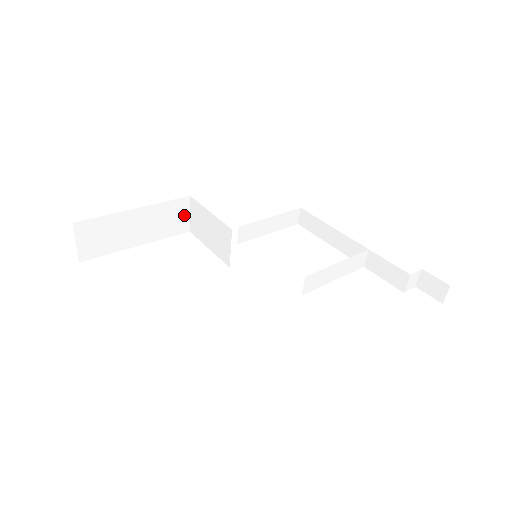
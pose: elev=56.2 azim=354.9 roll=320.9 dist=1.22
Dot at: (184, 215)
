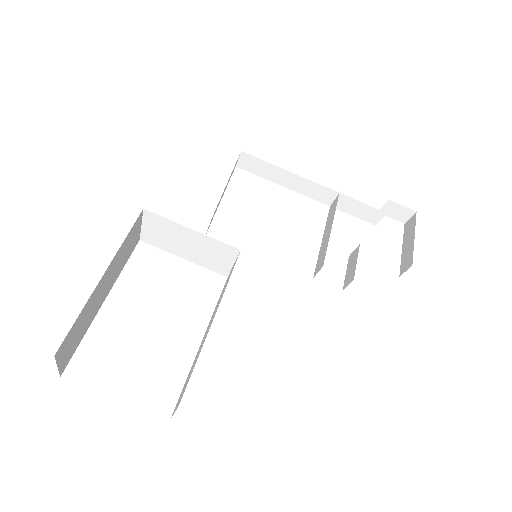
Dot at: (137, 231)
